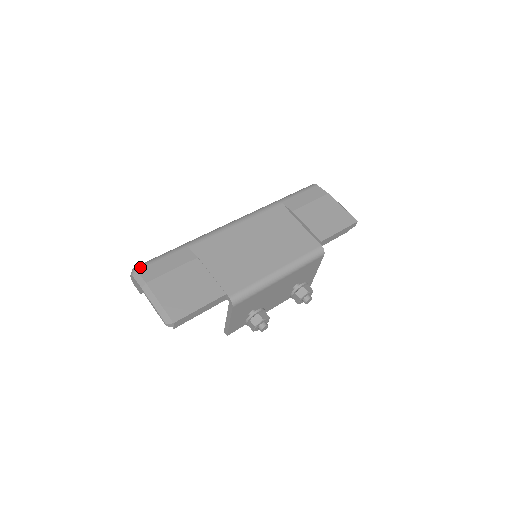
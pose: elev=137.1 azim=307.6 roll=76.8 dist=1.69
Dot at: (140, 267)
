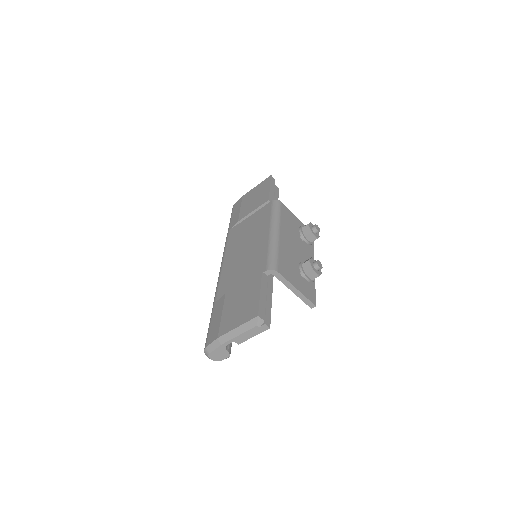
Dot at: (205, 344)
